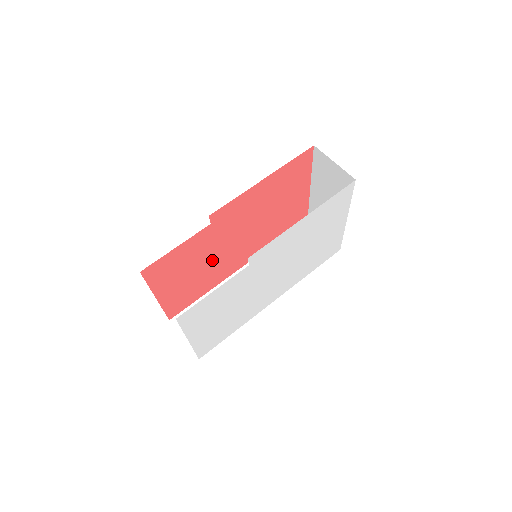
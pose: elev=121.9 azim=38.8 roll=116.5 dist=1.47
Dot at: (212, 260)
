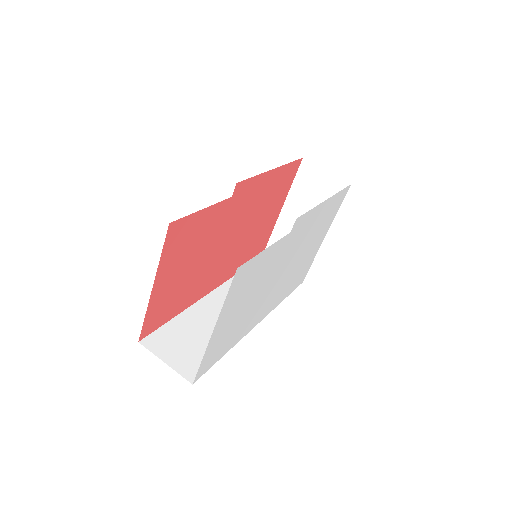
Dot at: (206, 258)
